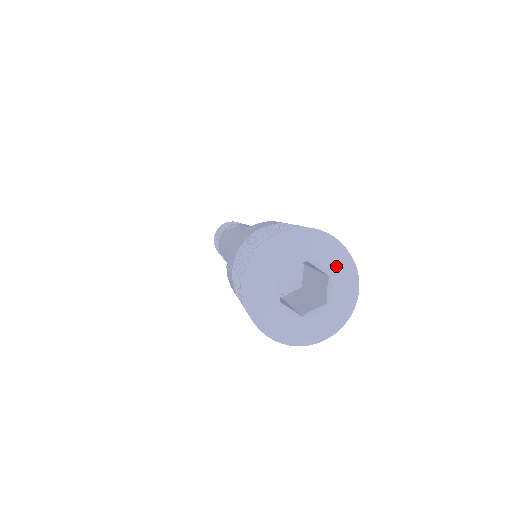
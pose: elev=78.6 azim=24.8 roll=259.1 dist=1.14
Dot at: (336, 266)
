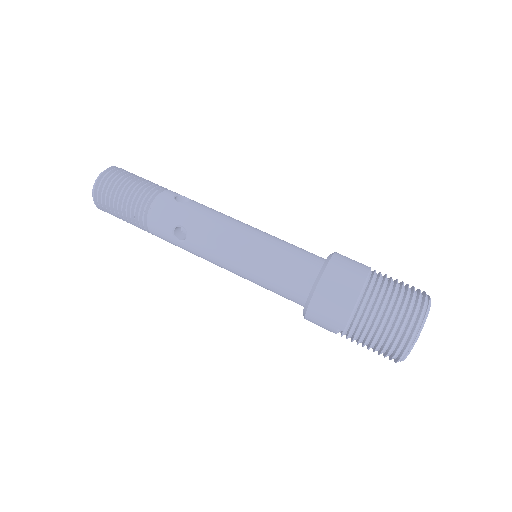
Dot at: occluded
